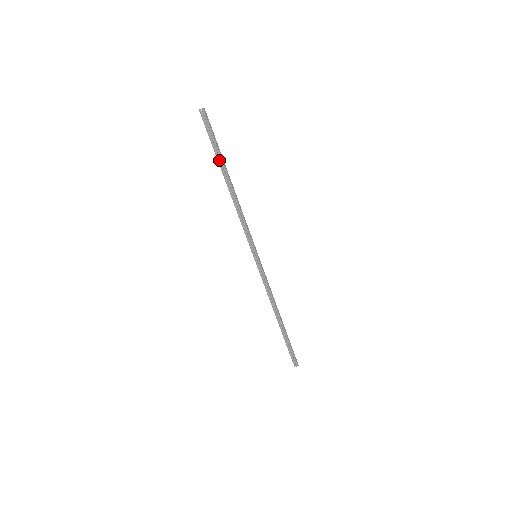
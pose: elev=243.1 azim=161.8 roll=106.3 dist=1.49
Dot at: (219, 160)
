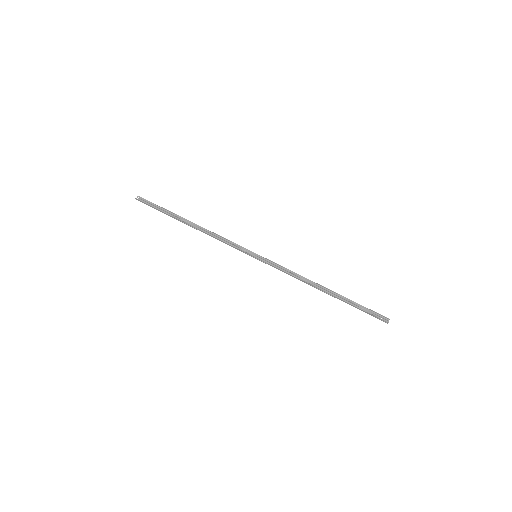
Dot at: (172, 216)
